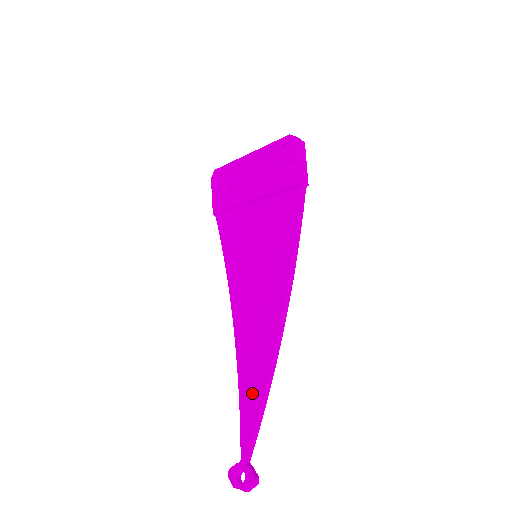
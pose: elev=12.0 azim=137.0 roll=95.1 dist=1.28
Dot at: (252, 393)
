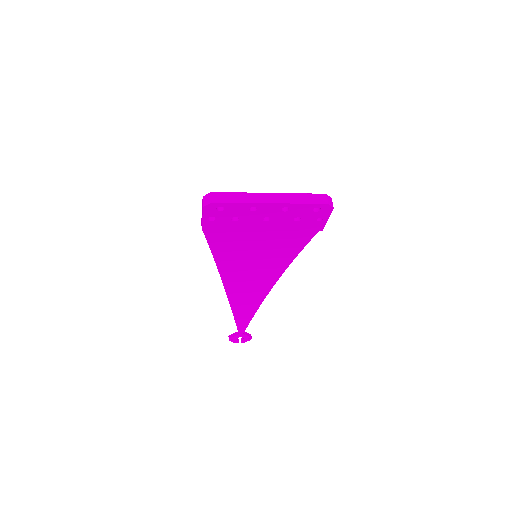
Dot at: (246, 311)
